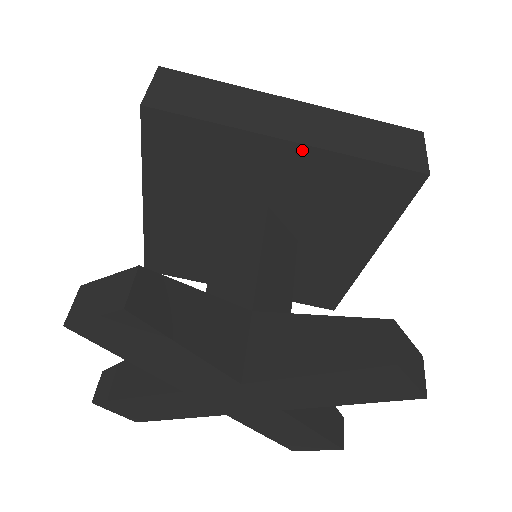
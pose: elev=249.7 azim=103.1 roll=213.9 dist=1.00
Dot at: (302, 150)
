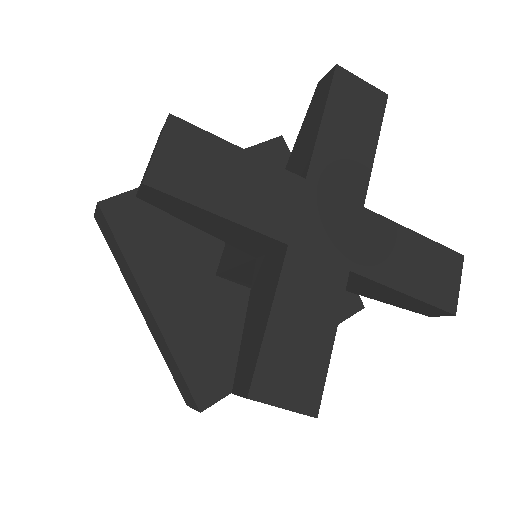
Dot at: occluded
